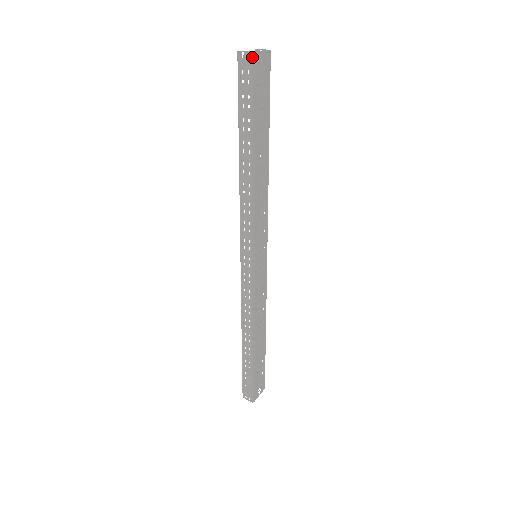
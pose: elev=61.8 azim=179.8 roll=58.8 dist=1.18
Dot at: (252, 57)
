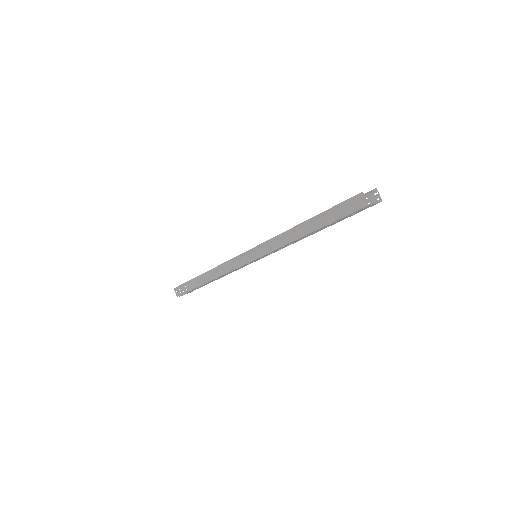
Dot at: (365, 206)
